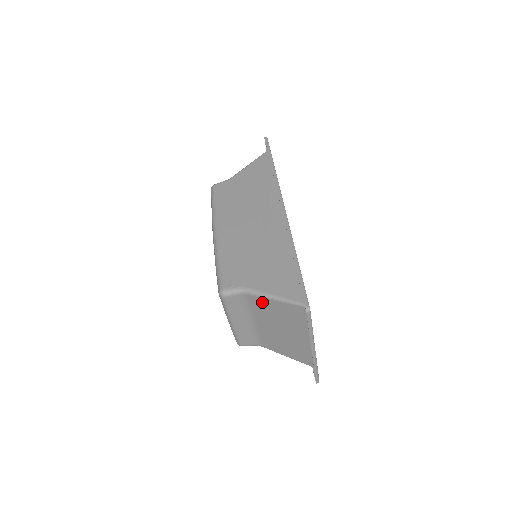
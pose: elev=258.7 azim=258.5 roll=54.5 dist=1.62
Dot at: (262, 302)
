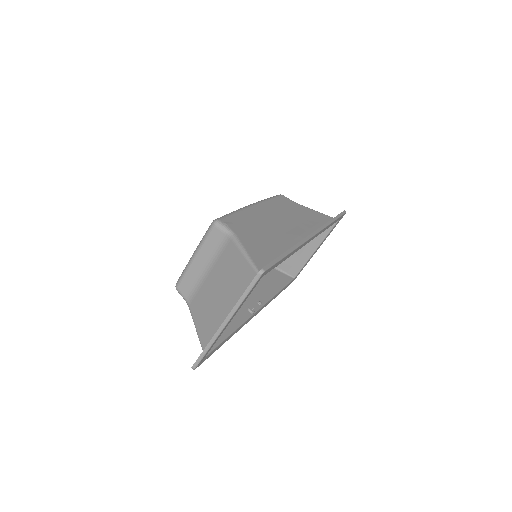
Dot at: (233, 253)
